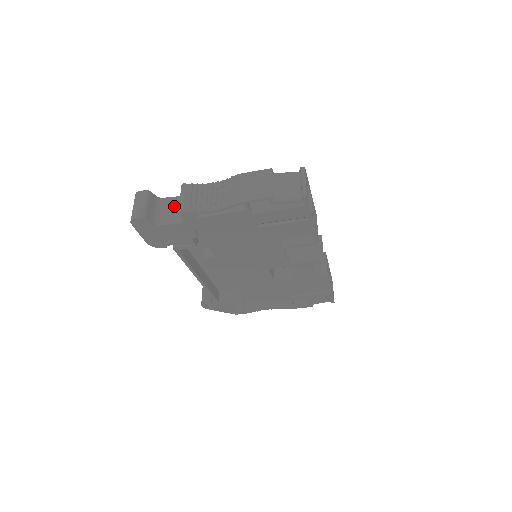
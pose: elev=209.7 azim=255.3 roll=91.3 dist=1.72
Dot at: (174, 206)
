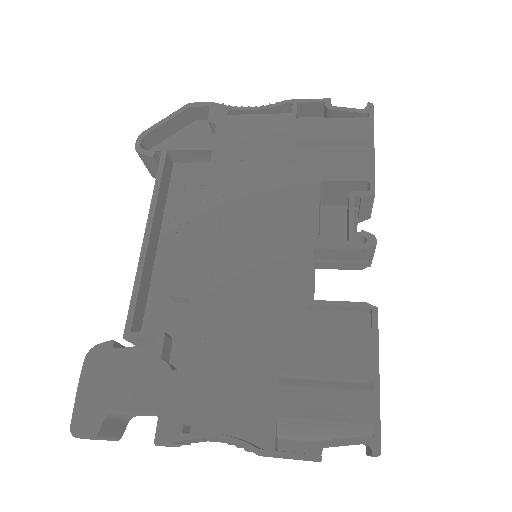
Dot at: occluded
